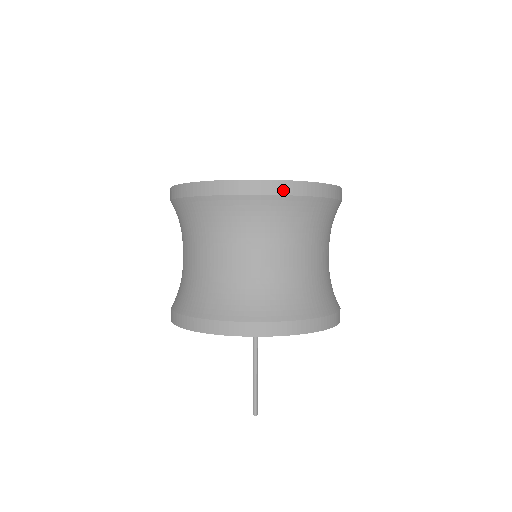
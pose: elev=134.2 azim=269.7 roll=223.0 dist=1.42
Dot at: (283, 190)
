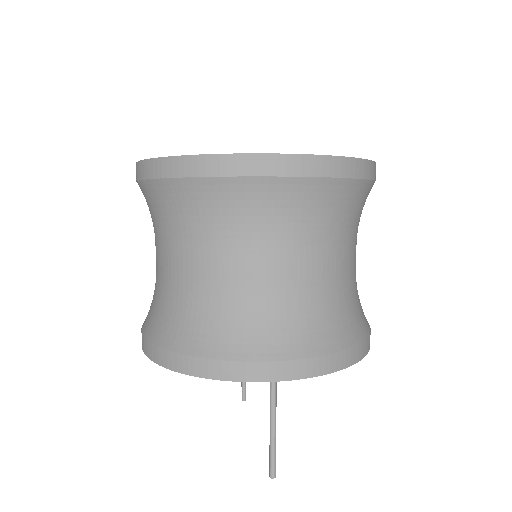
Dot at: (323, 170)
